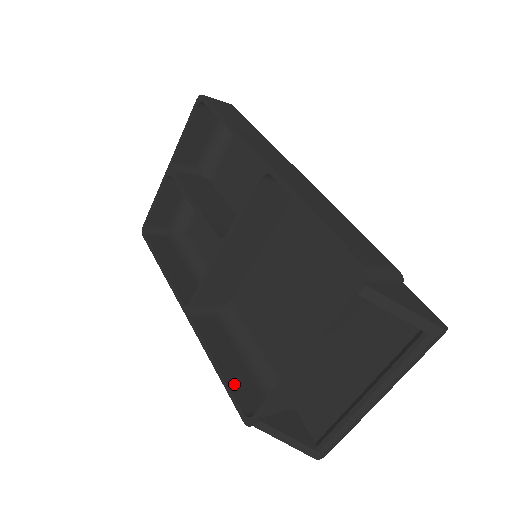
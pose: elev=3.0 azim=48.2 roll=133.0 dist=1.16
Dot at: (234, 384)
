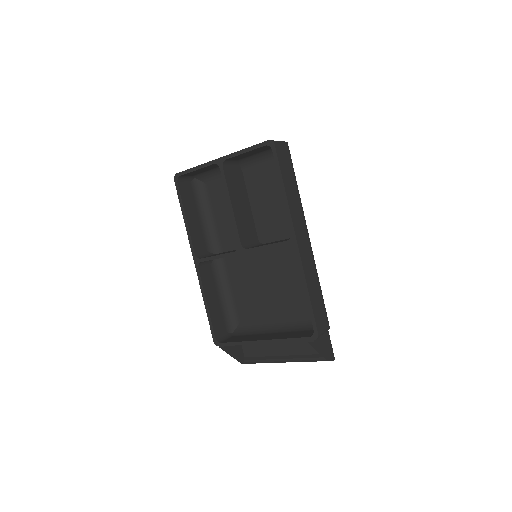
Dot at: (214, 318)
